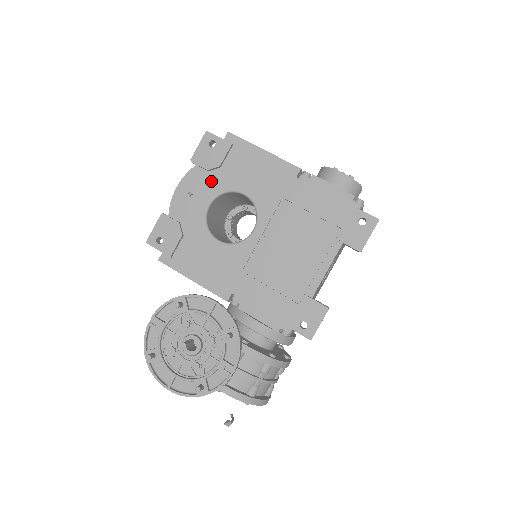
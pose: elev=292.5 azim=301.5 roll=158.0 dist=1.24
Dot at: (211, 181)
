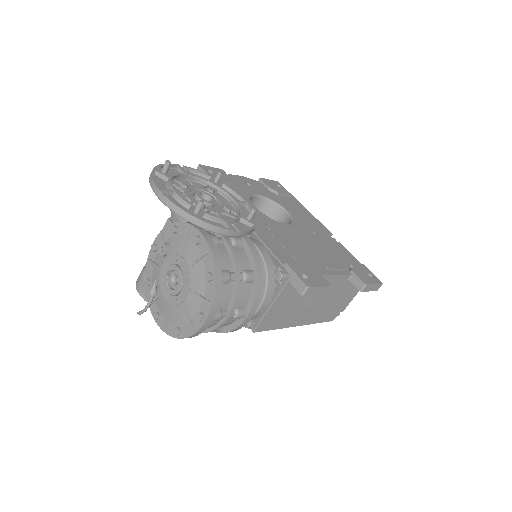
Dot at: (267, 192)
